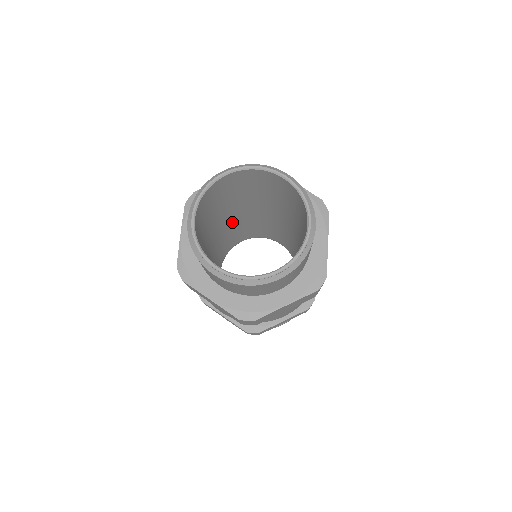
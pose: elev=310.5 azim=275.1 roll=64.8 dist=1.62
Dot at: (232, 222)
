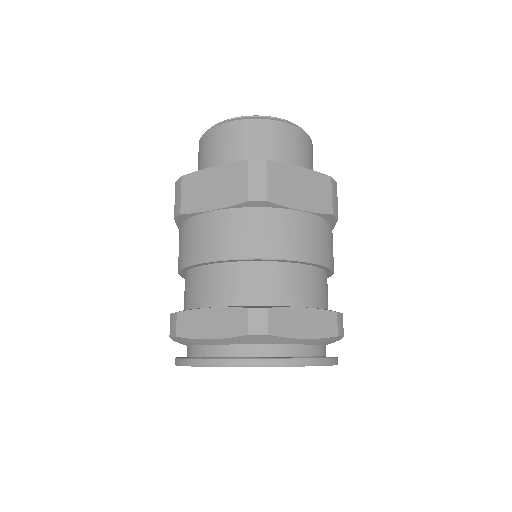
Dot at: occluded
